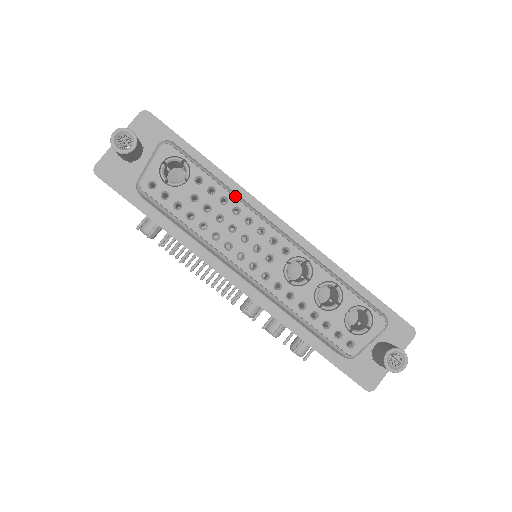
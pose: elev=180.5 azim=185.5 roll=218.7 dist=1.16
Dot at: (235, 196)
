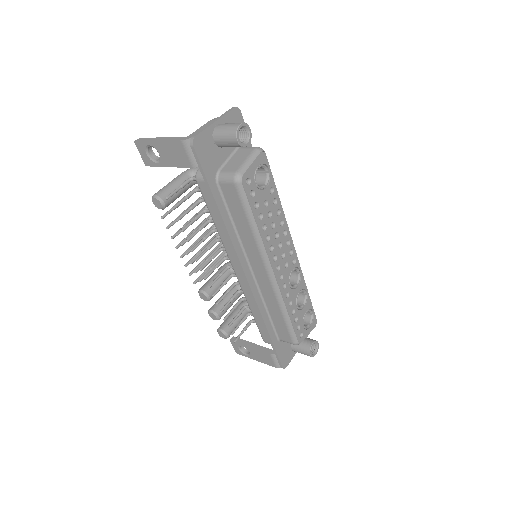
Dot at: occluded
